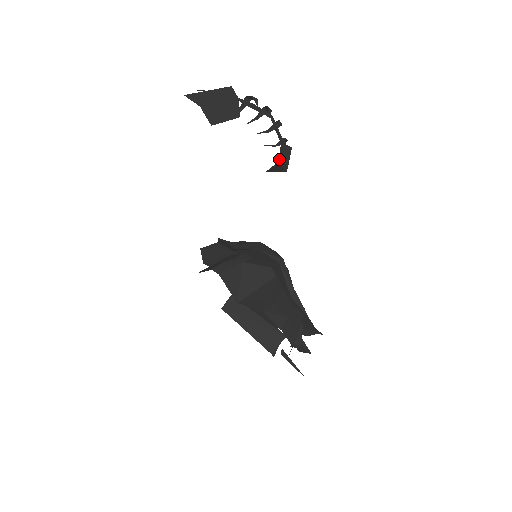
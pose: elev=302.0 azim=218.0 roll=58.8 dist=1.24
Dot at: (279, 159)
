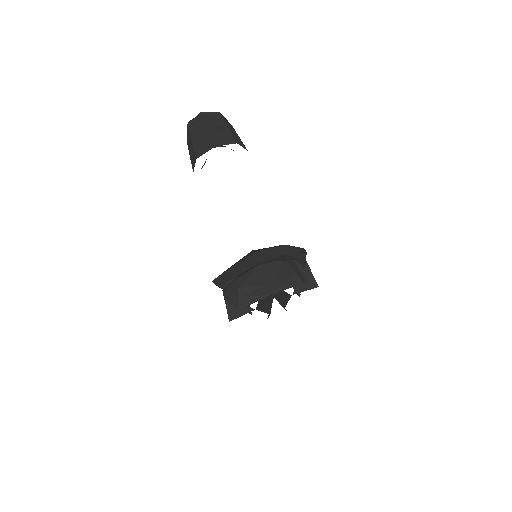
Dot at: occluded
